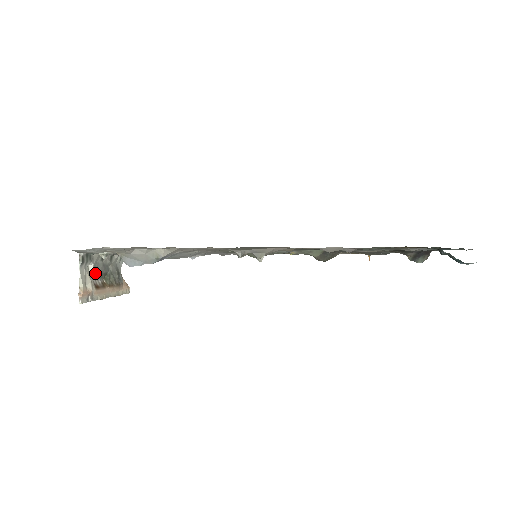
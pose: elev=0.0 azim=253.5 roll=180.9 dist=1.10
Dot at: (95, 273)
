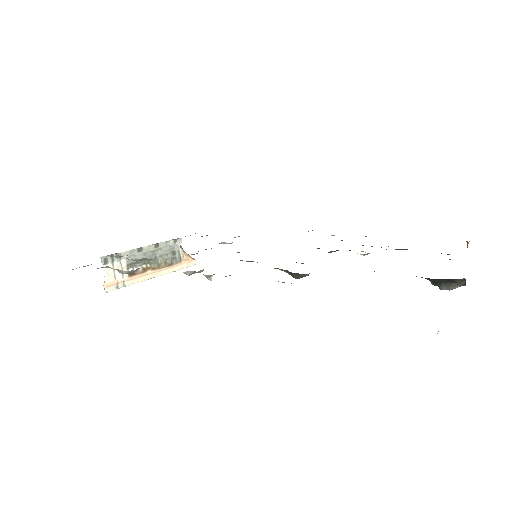
Dot at: (132, 263)
